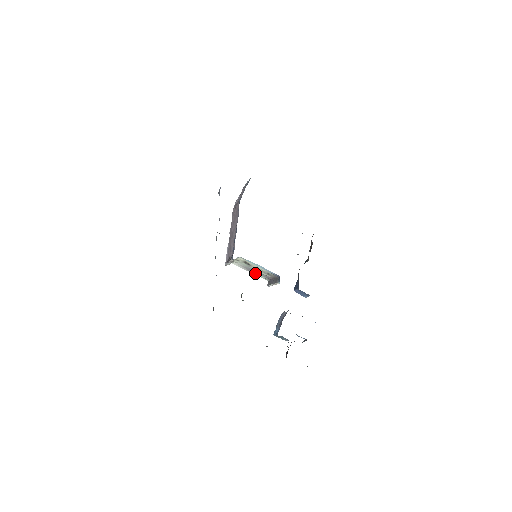
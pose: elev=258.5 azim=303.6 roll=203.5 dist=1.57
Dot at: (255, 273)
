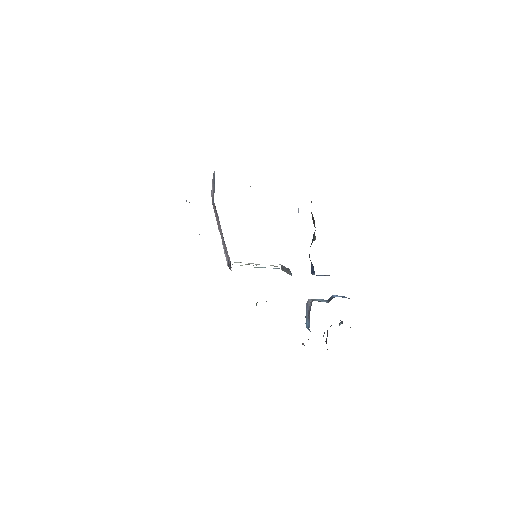
Dot at: occluded
